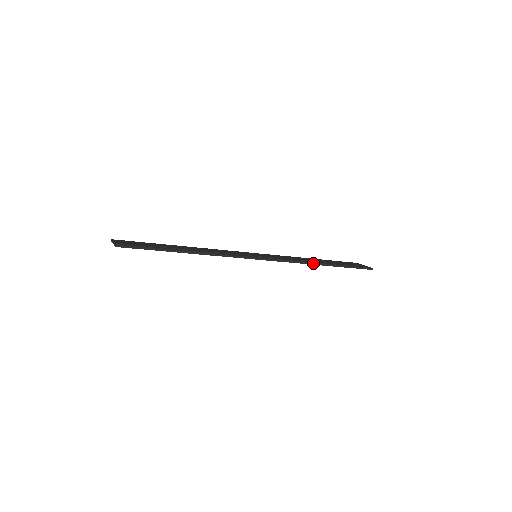
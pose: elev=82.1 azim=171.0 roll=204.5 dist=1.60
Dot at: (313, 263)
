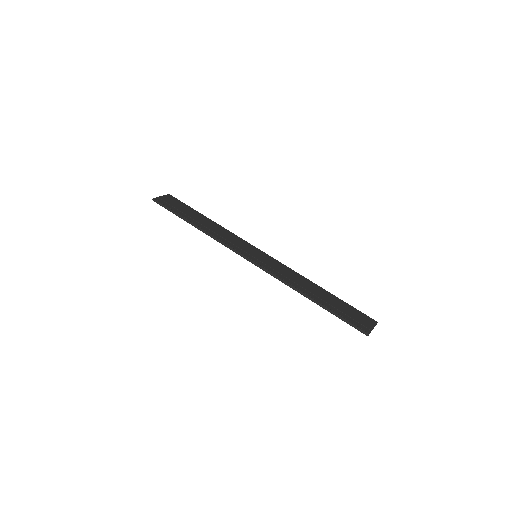
Dot at: (298, 290)
